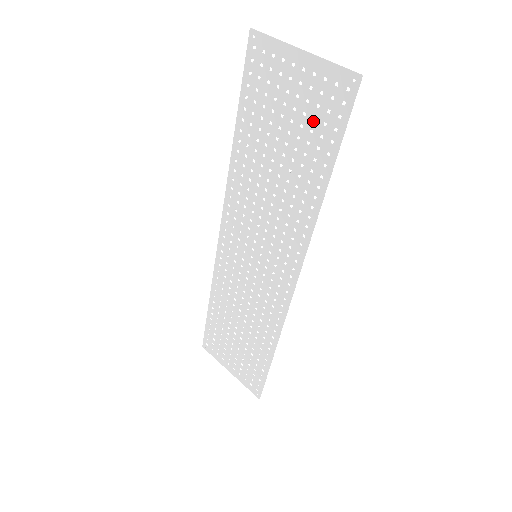
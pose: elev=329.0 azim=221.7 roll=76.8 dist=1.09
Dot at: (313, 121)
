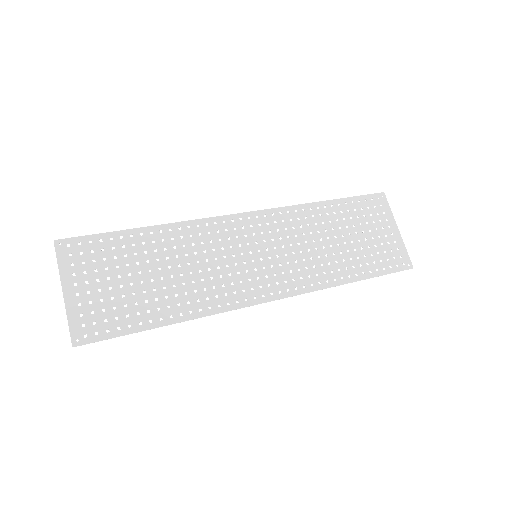
Dot at: occluded
